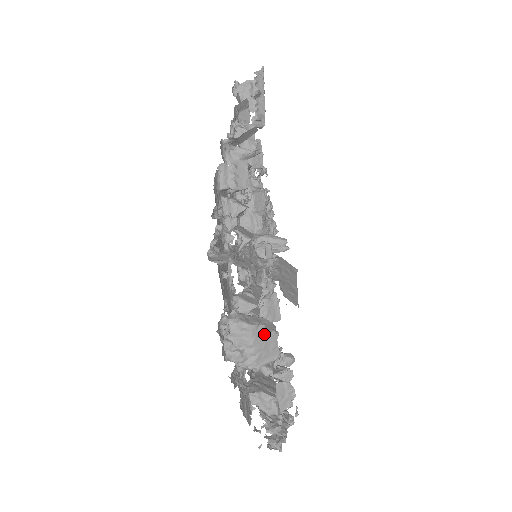
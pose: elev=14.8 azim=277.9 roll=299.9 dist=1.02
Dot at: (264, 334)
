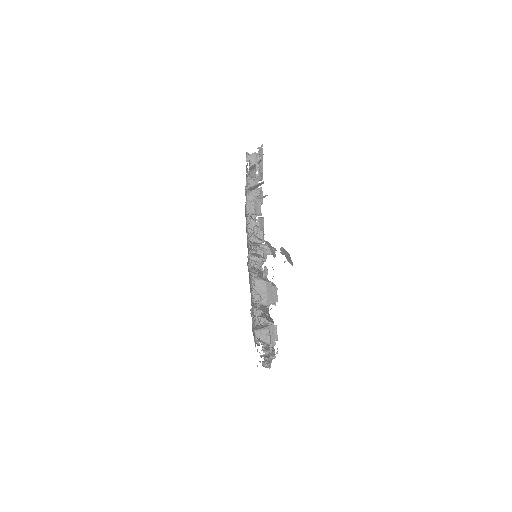
Dot at: (271, 287)
